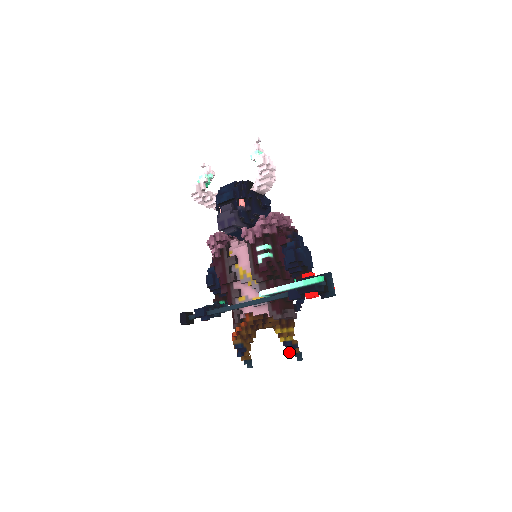
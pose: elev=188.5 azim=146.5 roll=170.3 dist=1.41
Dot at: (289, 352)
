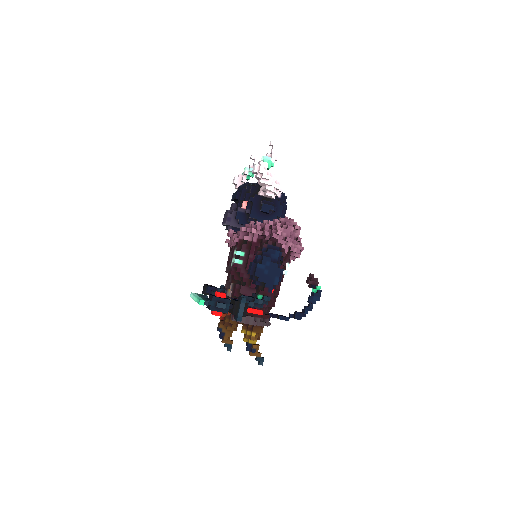
Dot at: occluded
